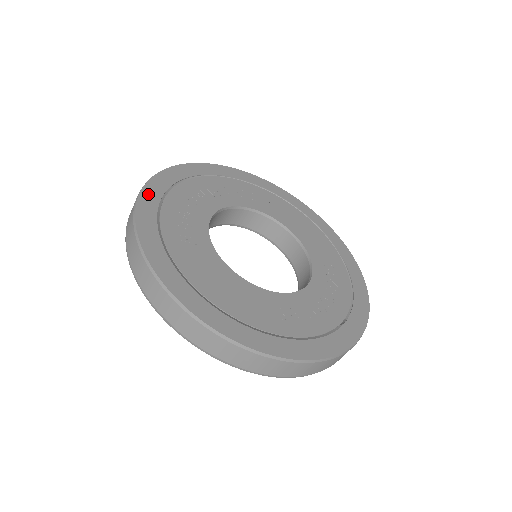
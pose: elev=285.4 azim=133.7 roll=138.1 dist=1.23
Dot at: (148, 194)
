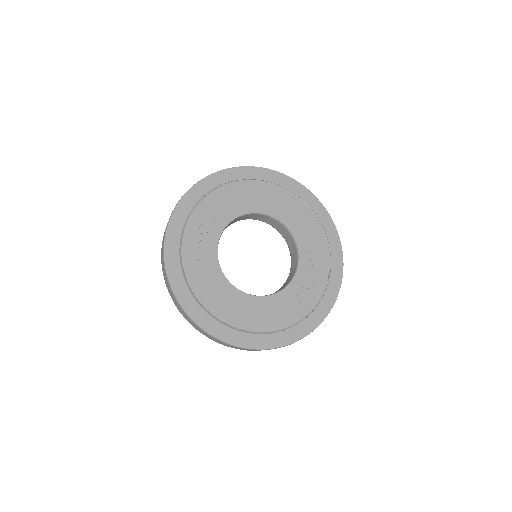
Dot at: (173, 275)
